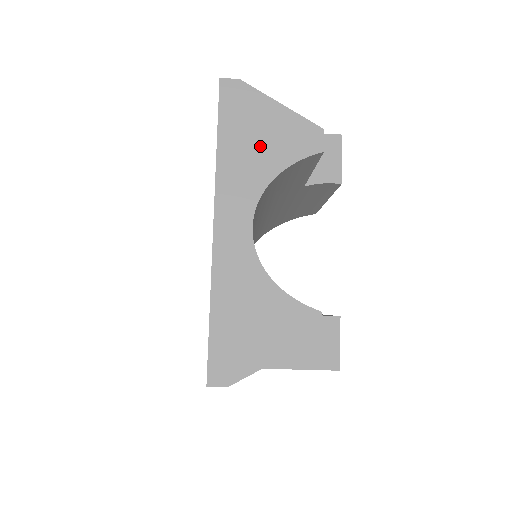
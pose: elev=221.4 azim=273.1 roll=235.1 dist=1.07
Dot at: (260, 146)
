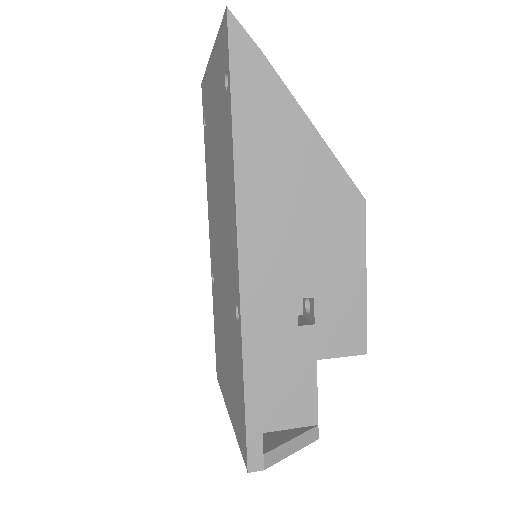
Dot at: occluded
